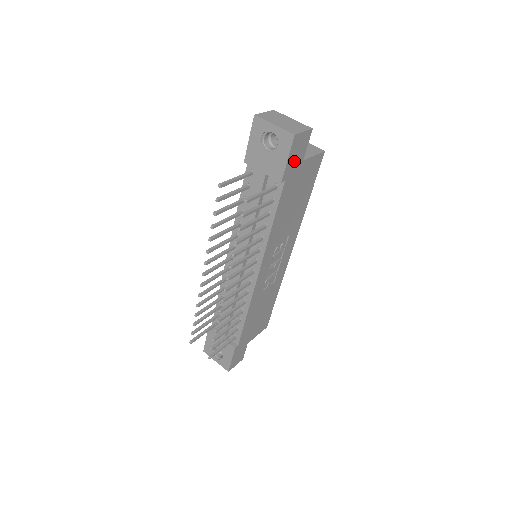
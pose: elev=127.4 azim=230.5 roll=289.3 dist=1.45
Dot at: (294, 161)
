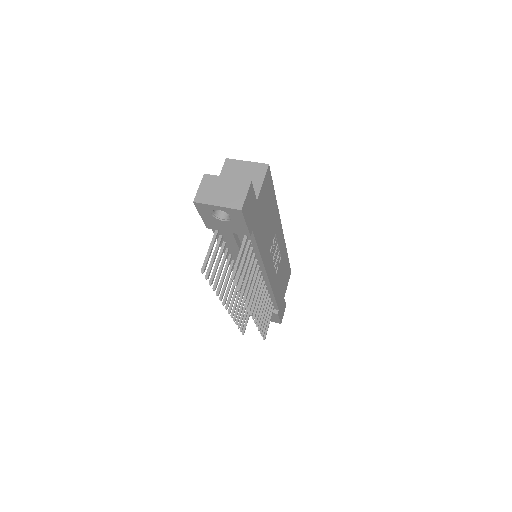
Dot at: (251, 214)
